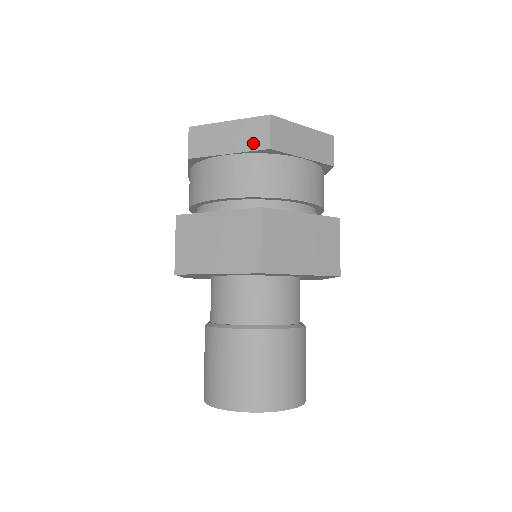
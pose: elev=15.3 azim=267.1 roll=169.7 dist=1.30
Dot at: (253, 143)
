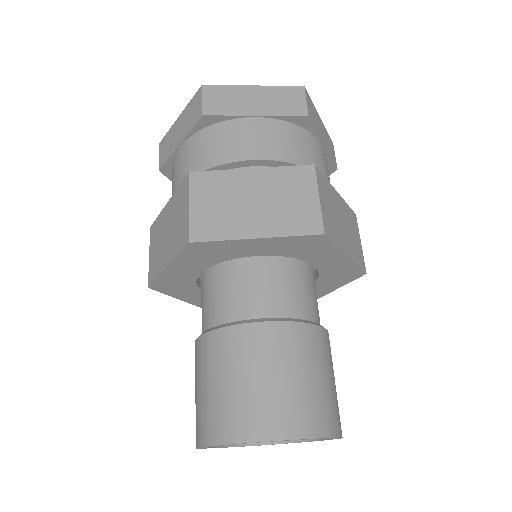
Dot at: (192, 121)
